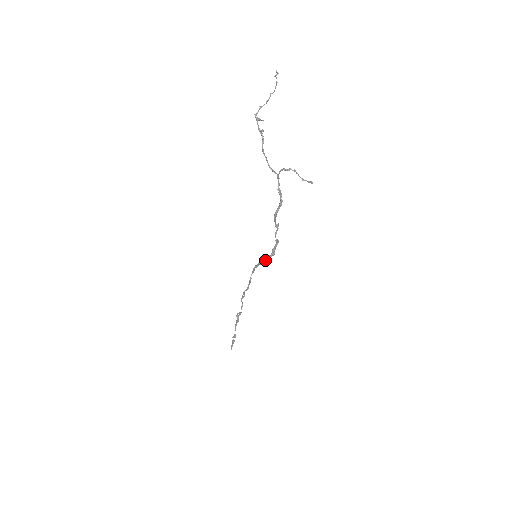
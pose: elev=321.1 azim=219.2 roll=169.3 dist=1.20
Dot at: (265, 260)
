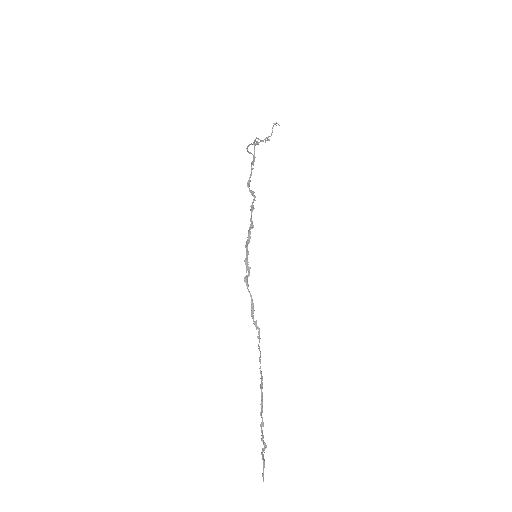
Dot at: (248, 237)
